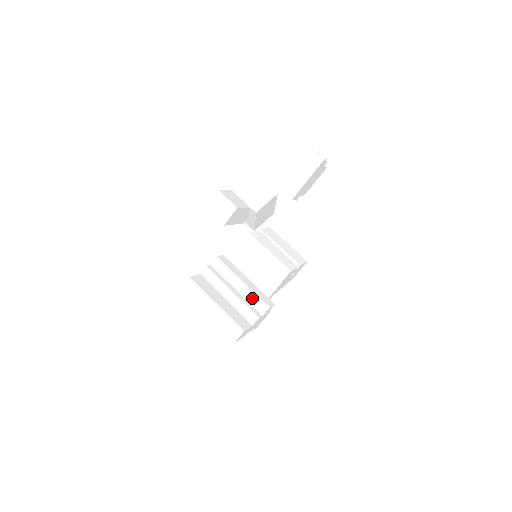
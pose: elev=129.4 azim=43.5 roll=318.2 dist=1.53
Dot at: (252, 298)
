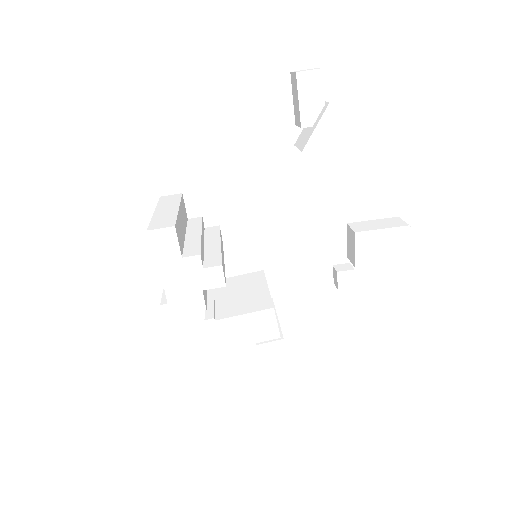
Dot at: (213, 254)
